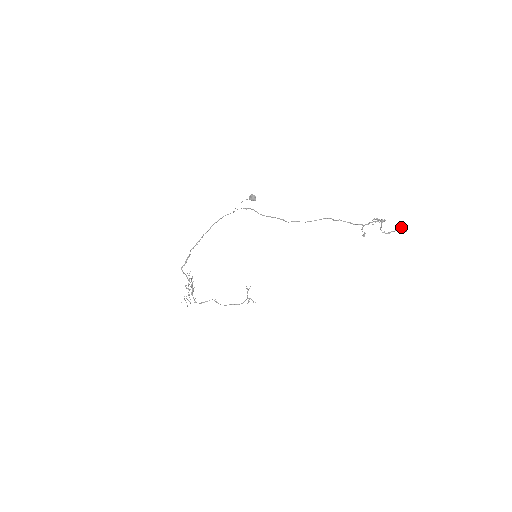
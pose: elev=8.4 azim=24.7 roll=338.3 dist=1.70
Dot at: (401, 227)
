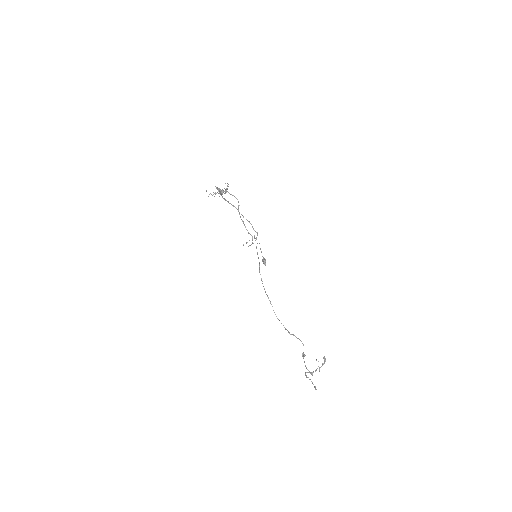
Dot at: occluded
